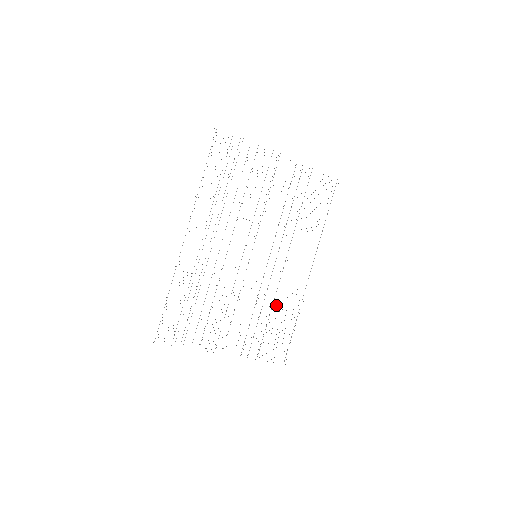
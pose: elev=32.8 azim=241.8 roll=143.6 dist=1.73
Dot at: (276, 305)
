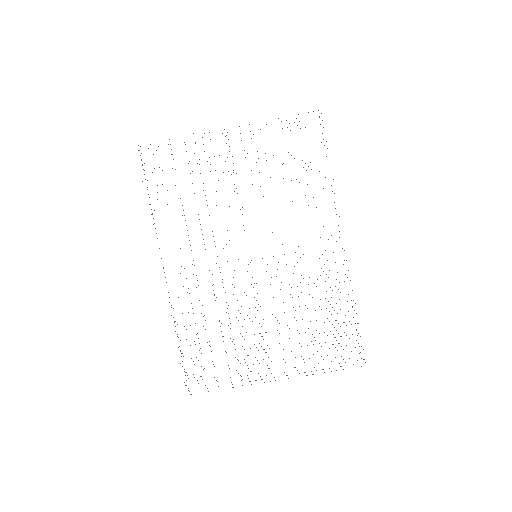
Dot at: occluded
